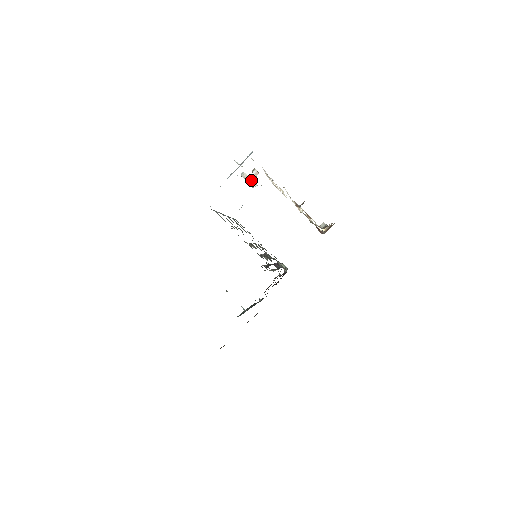
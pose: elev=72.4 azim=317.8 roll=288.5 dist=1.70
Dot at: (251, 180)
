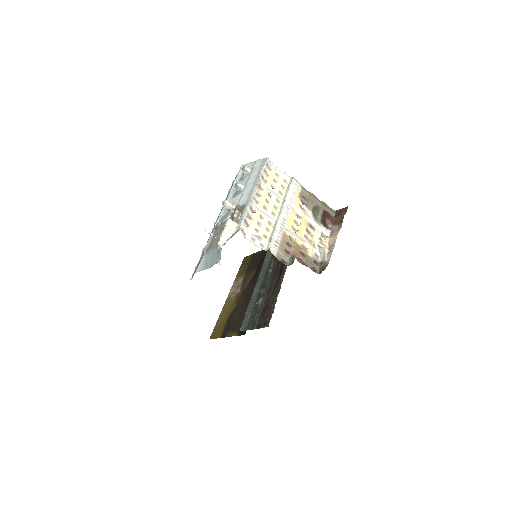
Dot at: (238, 186)
